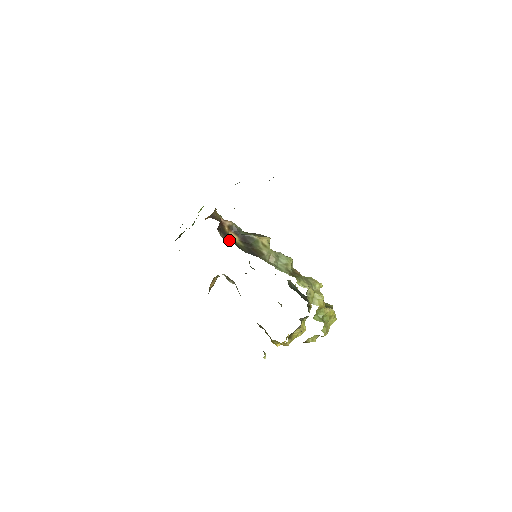
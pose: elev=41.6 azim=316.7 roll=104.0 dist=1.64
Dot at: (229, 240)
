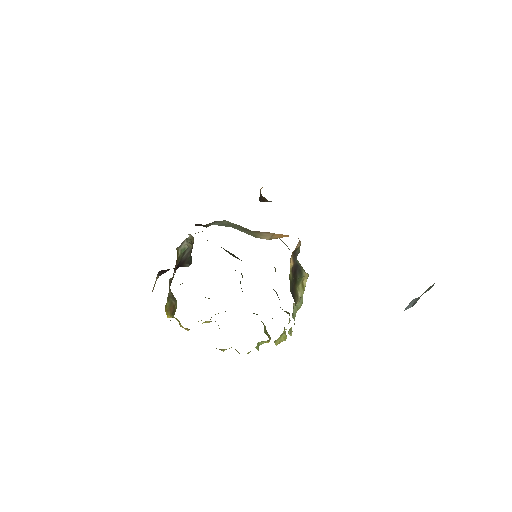
Dot at: occluded
